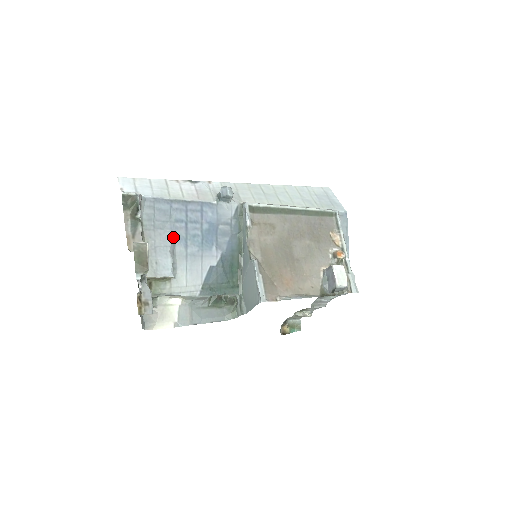
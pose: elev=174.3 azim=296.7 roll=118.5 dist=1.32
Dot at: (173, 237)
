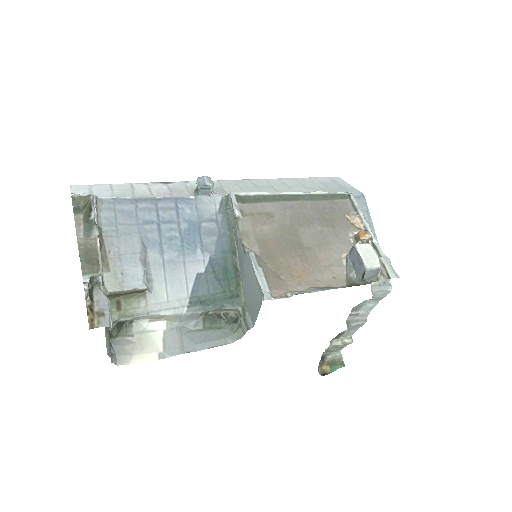
Dot at: (143, 242)
